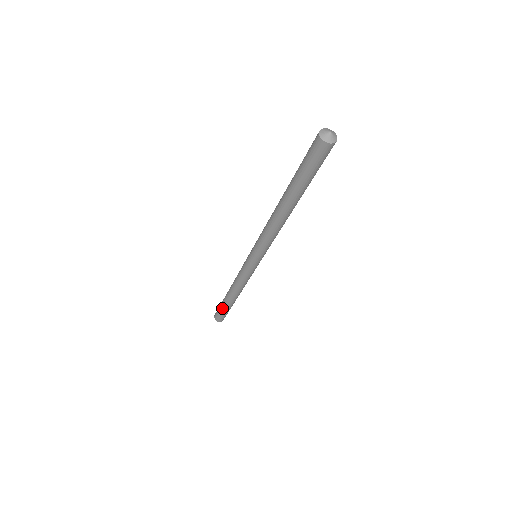
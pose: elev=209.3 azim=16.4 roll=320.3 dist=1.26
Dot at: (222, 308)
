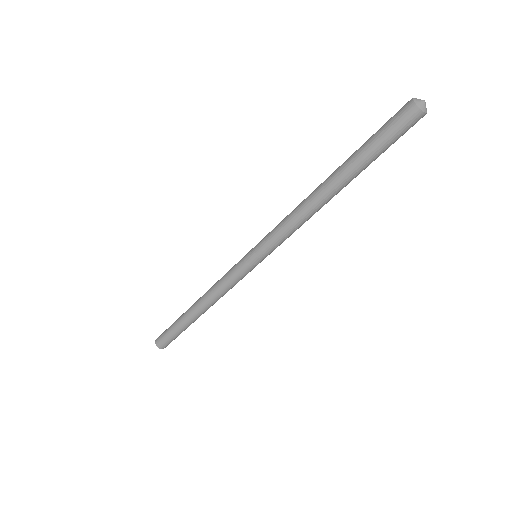
Dot at: (176, 329)
